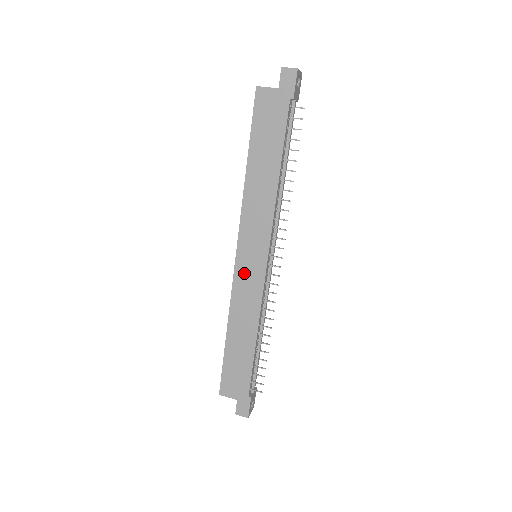
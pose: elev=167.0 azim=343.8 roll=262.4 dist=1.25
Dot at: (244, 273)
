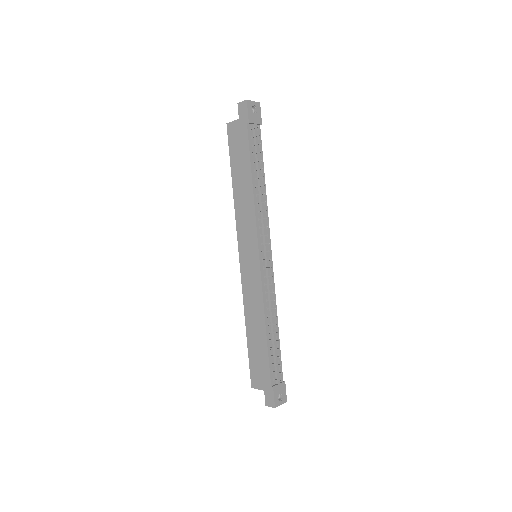
Dot at: (247, 271)
